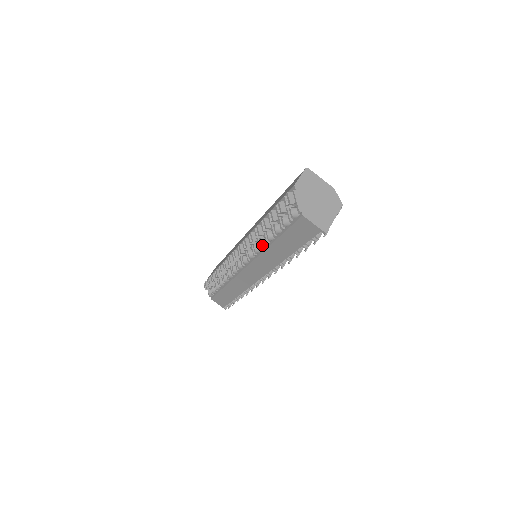
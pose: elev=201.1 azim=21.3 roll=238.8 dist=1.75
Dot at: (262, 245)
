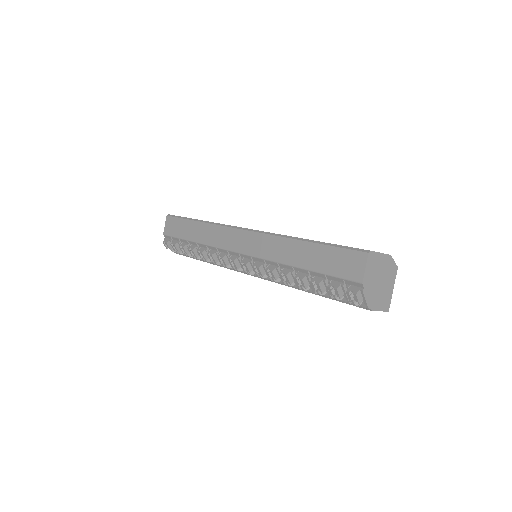
Dot at: (289, 285)
